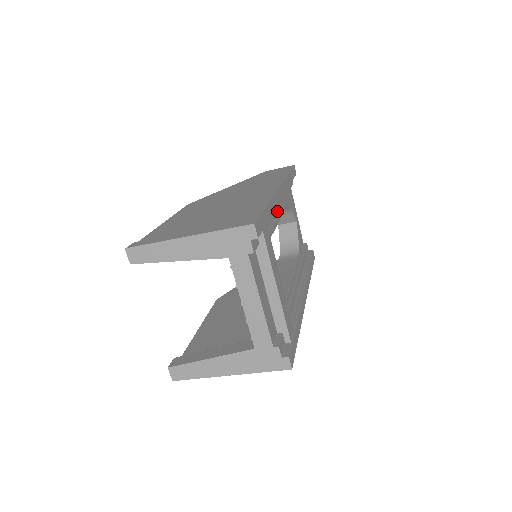
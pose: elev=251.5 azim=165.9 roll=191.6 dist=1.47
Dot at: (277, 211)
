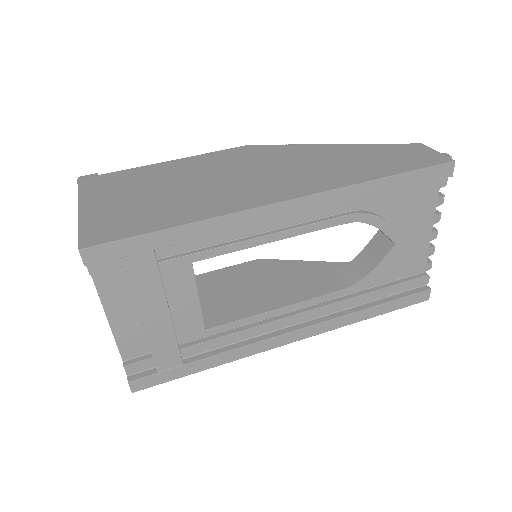
Dot at: (271, 229)
